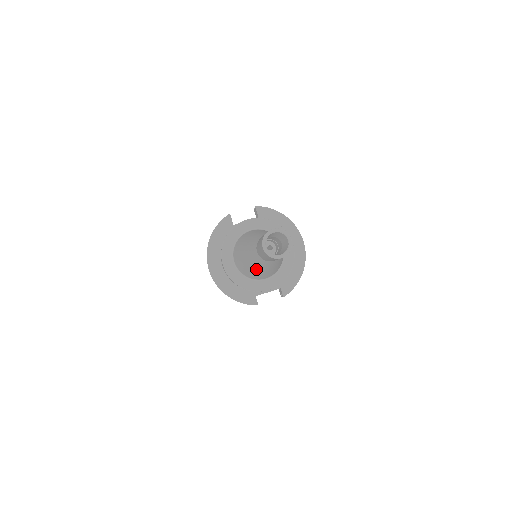
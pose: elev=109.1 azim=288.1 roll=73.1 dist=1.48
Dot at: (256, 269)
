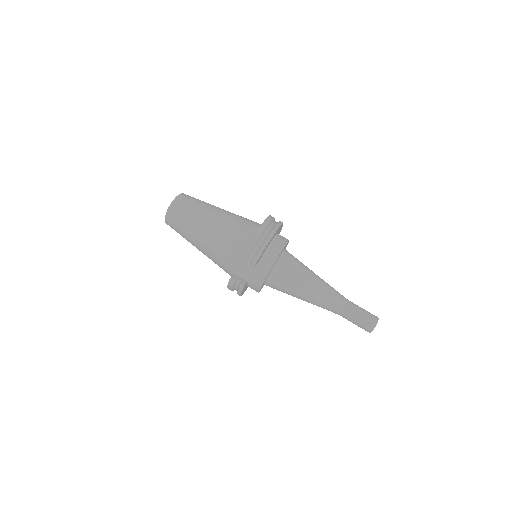
Dot at: occluded
